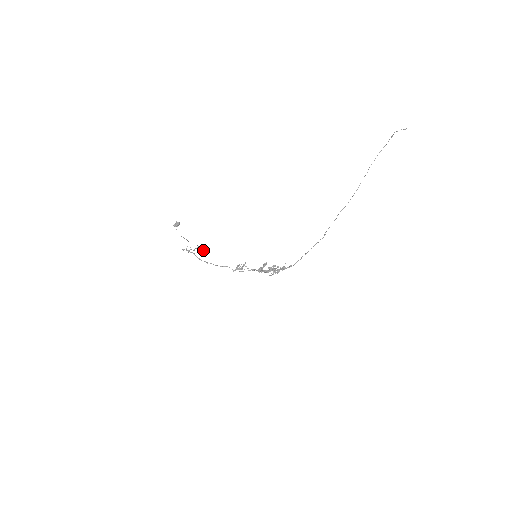
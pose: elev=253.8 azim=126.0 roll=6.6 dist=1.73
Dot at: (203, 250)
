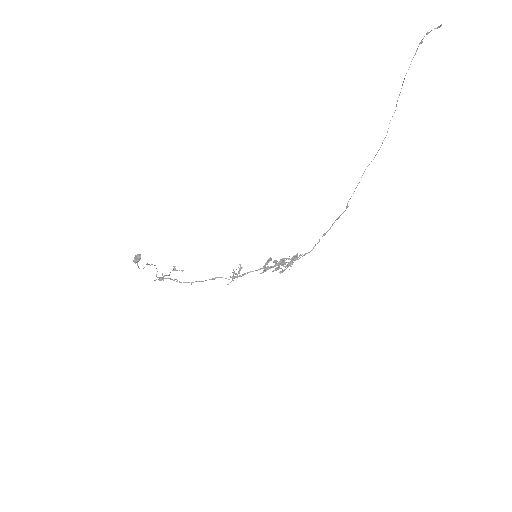
Dot at: occluded
